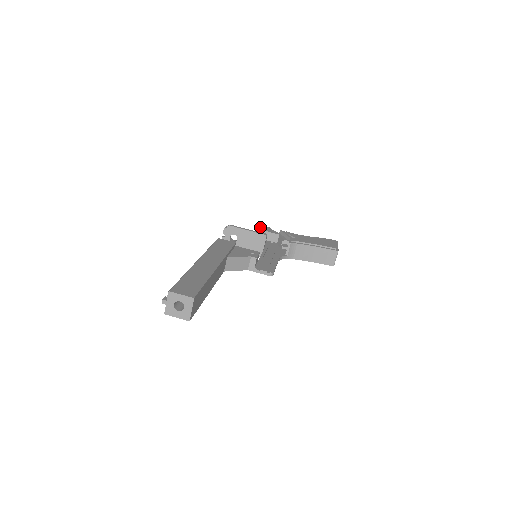
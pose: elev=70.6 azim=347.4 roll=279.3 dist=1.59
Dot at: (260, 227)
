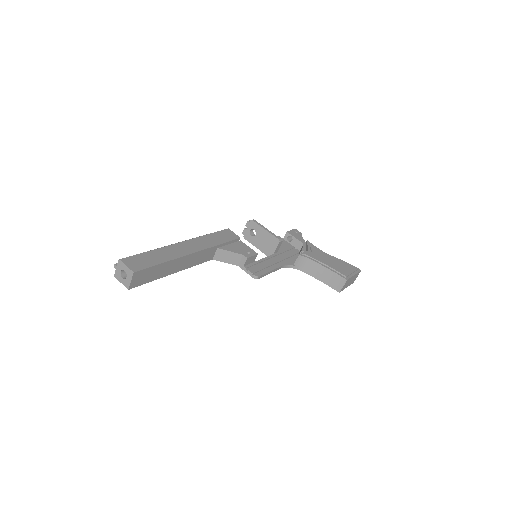
Dot at: (292, 230)
